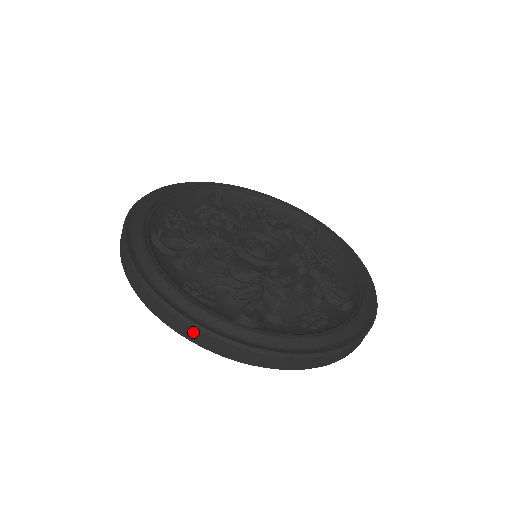
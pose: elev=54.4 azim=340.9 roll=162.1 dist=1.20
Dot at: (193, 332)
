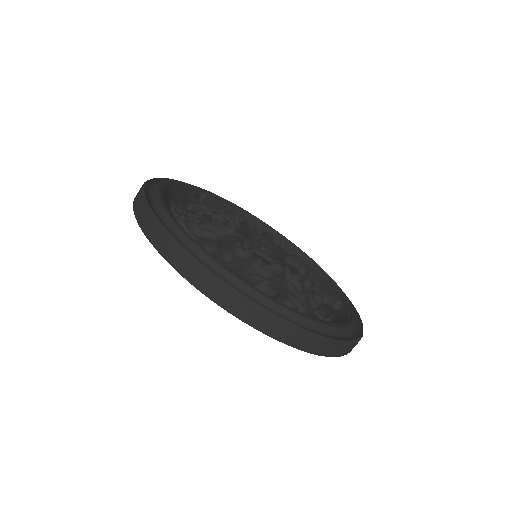
Dot at: (139, 198)
